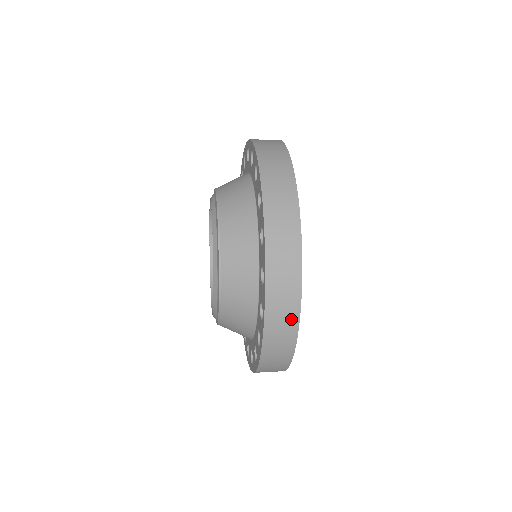
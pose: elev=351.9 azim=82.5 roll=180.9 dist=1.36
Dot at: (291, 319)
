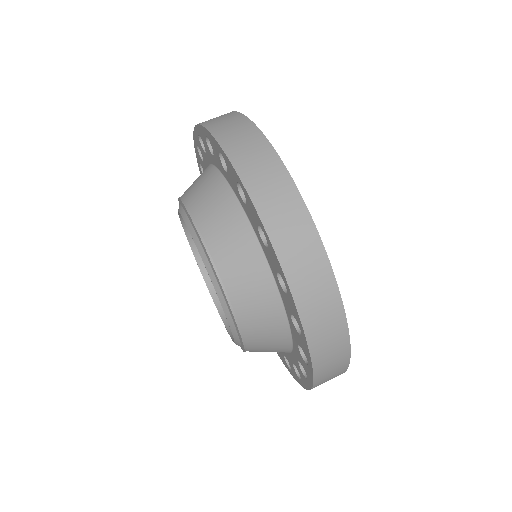
Dot at: occluded
